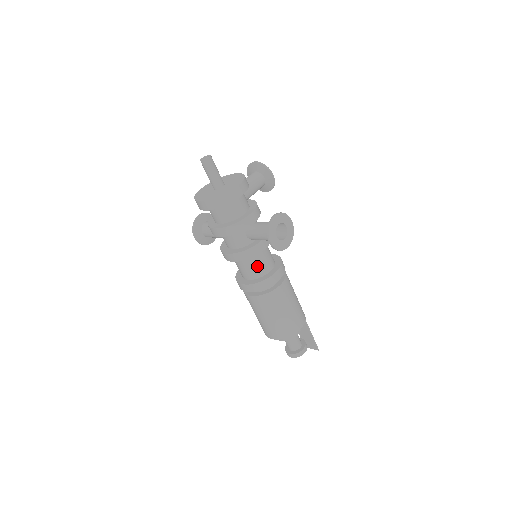
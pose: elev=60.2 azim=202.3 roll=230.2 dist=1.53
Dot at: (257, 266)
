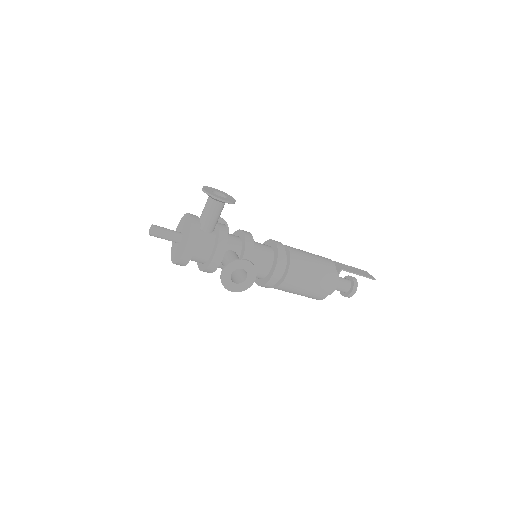
Dot at: occluded
